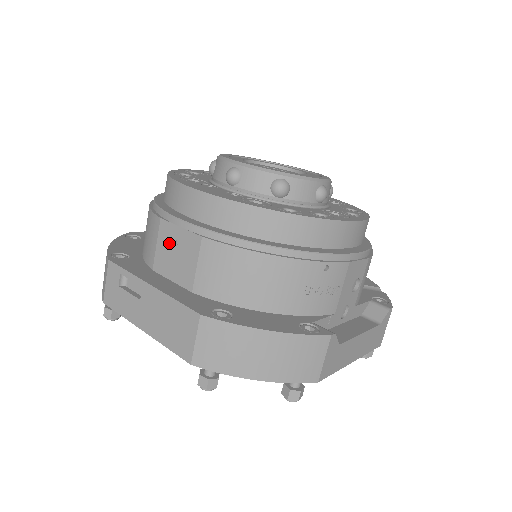
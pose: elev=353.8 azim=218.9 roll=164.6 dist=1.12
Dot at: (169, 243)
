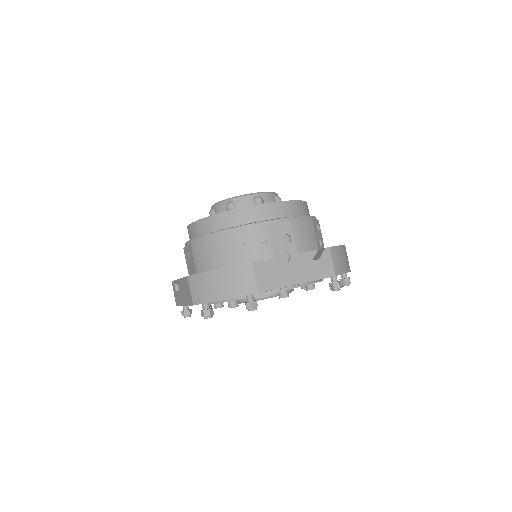
Dot at: (187, 258)
